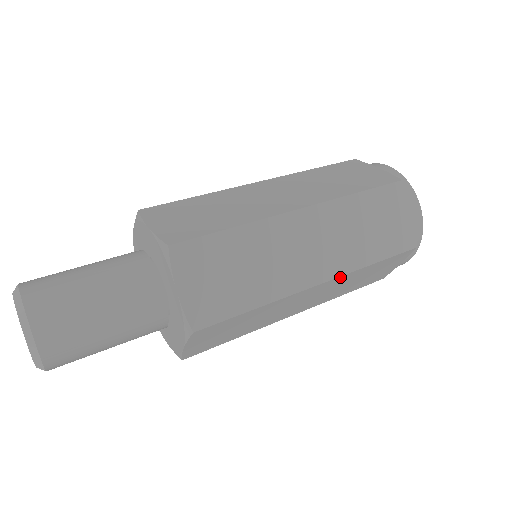
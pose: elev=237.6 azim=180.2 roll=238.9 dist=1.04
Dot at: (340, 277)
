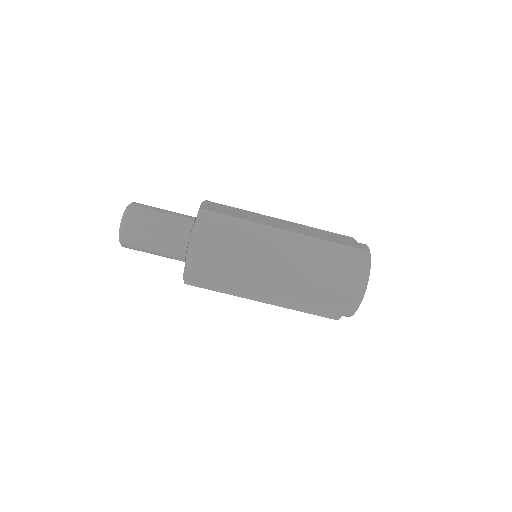
Dot at: (277, 305)
